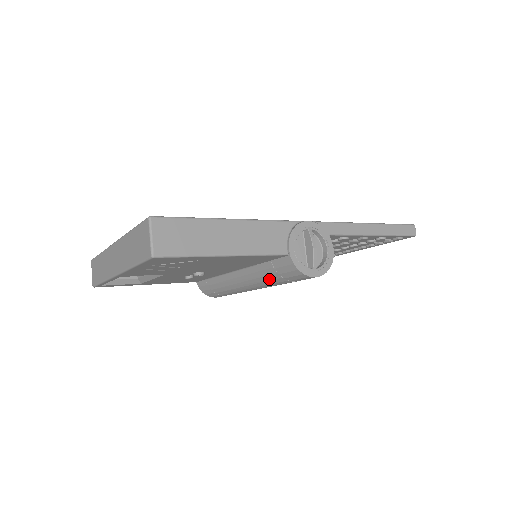
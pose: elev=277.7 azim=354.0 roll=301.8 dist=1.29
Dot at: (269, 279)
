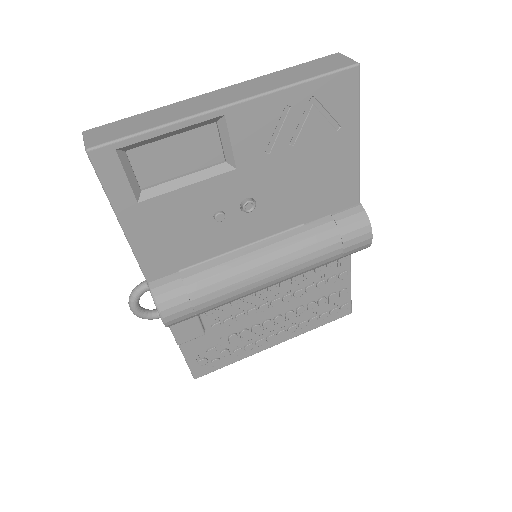
Dot at: (319, 240)
